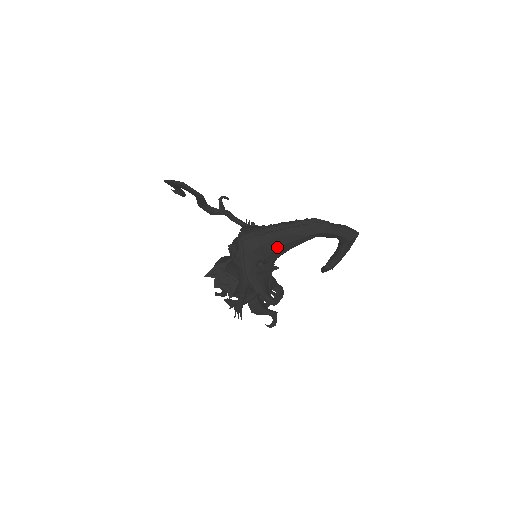
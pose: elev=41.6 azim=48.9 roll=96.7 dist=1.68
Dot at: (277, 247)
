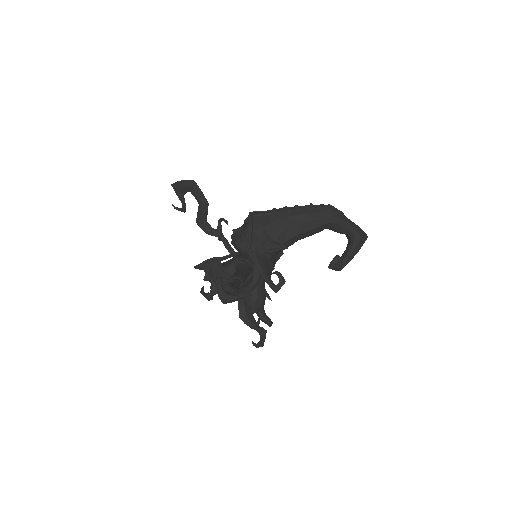
Dot at: (289, 226)
